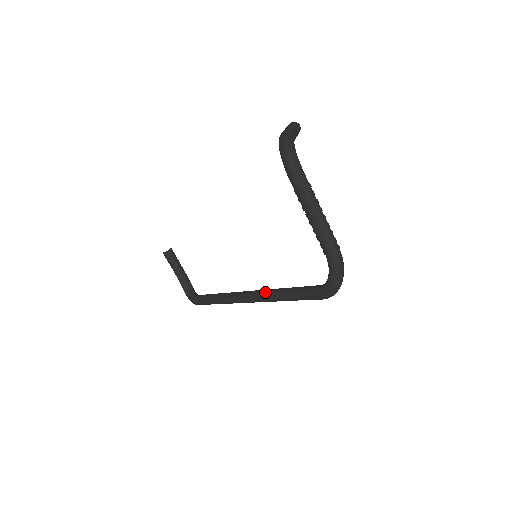
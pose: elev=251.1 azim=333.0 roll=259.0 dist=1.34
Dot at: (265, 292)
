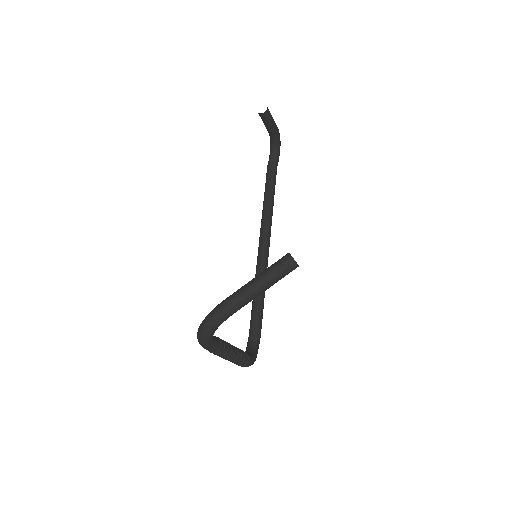
Dot at: (257, 272)
